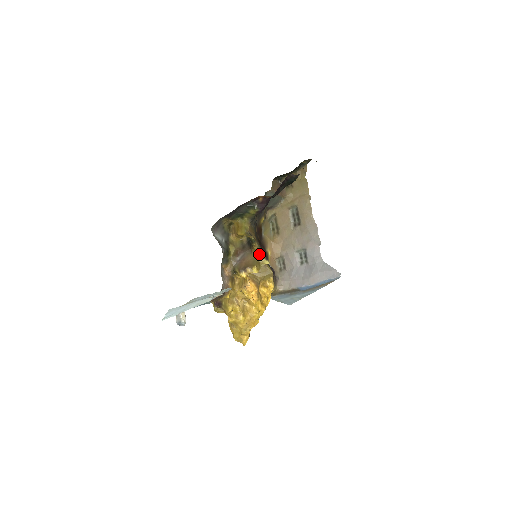
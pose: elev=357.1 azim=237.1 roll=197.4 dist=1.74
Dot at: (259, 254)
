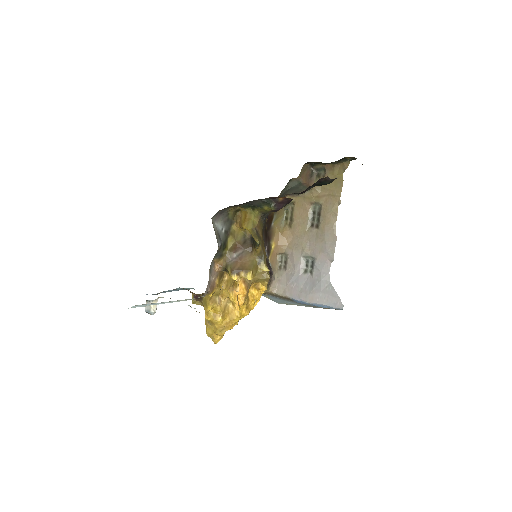
Dot at: (260, 257)
